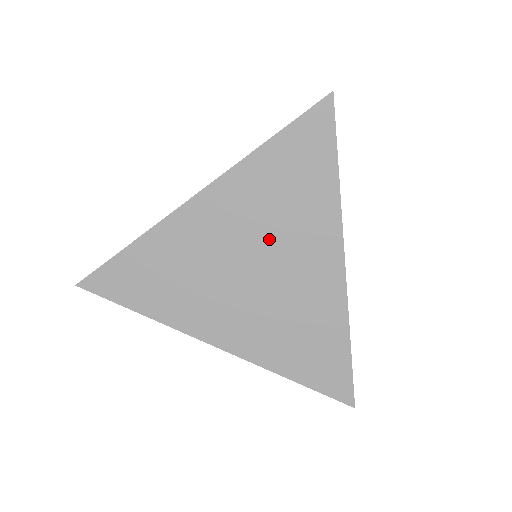
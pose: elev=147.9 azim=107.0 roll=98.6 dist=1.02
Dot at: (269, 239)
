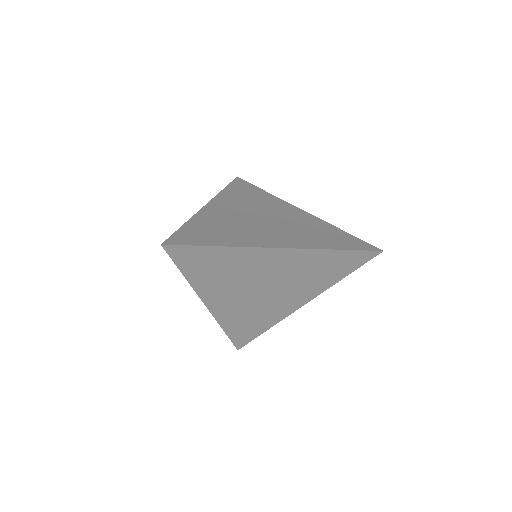
Dot at: (259, 209)
